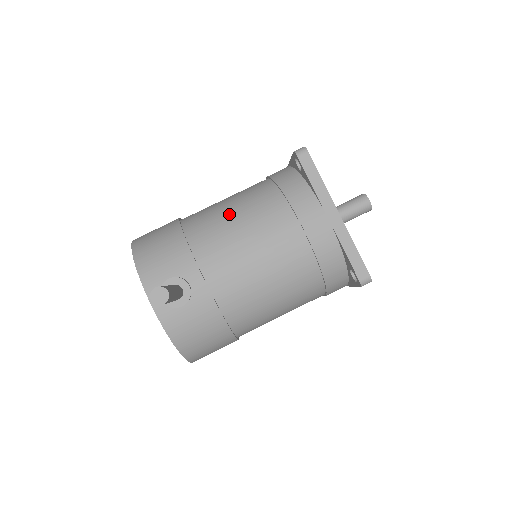
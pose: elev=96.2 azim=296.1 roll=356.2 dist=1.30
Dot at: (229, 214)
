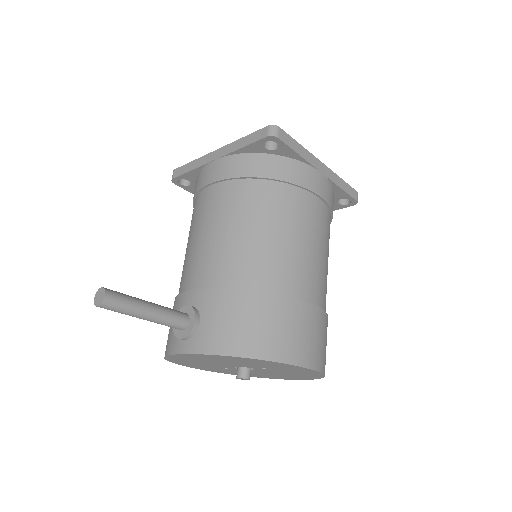
Dot at: occluded
